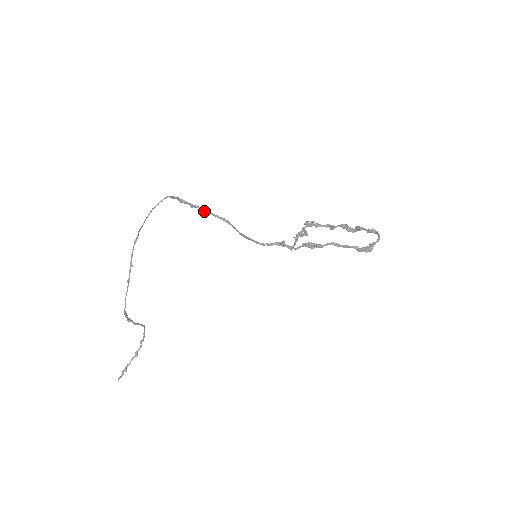
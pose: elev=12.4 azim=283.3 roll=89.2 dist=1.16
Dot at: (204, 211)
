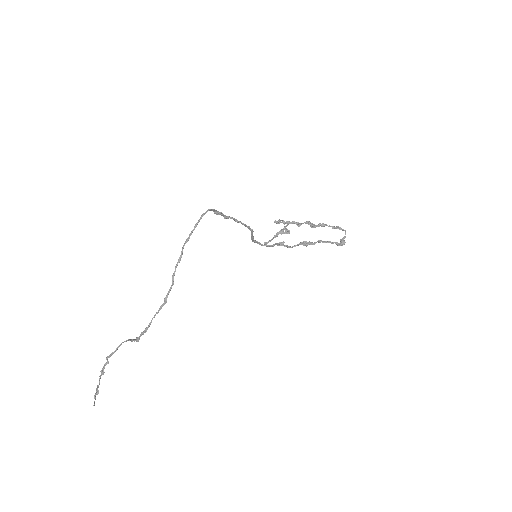
Dot at: (237, 222)
